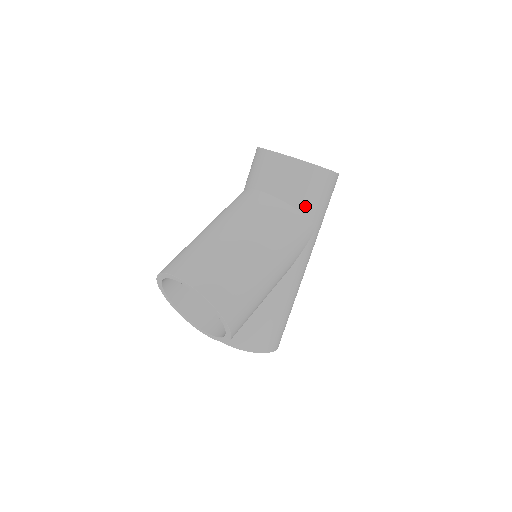
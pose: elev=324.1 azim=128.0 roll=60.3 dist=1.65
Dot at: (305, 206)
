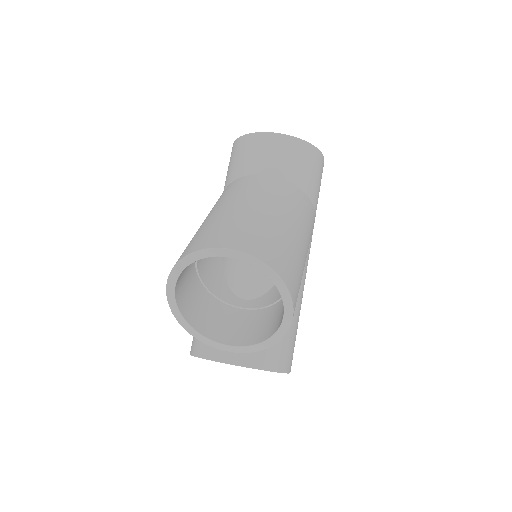
Dot at: (310, 189)
